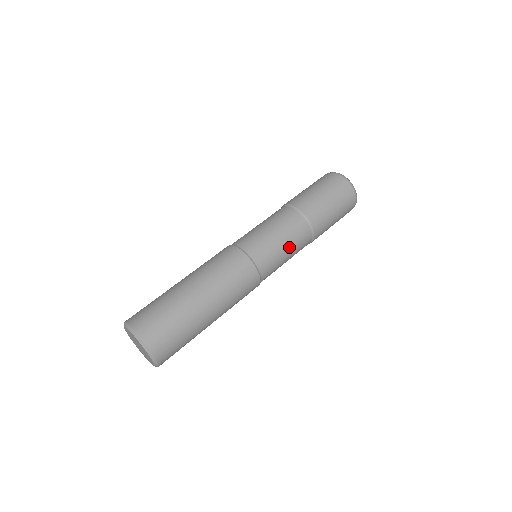
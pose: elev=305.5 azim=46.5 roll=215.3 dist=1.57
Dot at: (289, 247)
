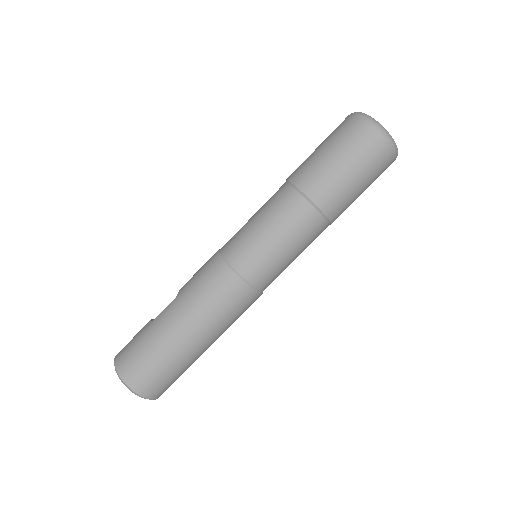
Dot at: occluded
